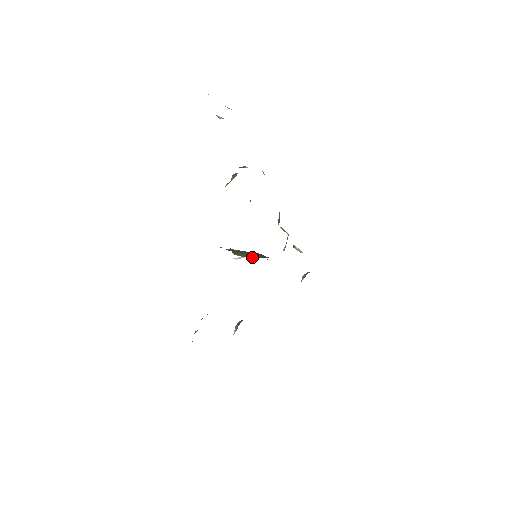
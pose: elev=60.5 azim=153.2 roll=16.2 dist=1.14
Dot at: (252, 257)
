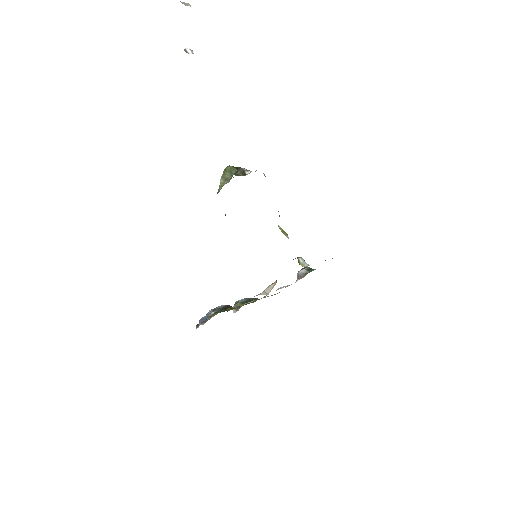
Dot at: occluded
